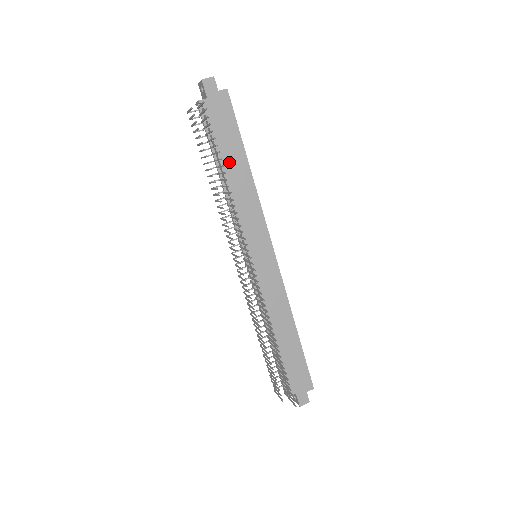
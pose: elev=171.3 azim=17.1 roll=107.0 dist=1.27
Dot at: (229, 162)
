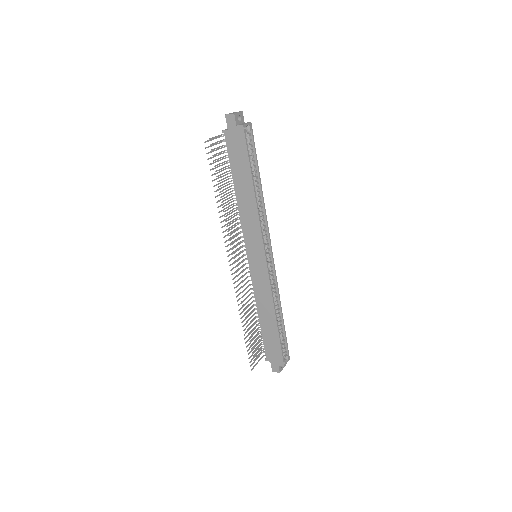
Dot at: (239, 182)
